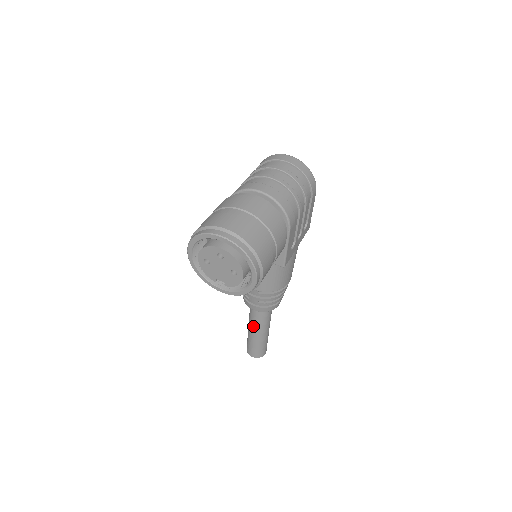
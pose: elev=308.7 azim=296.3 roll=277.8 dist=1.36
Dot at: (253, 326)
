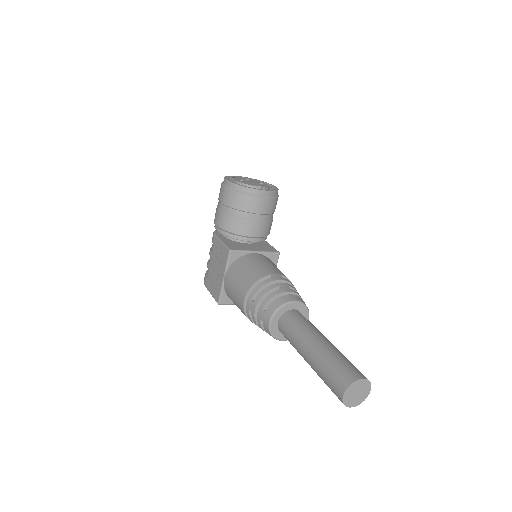
Dot at: (313, 333)
